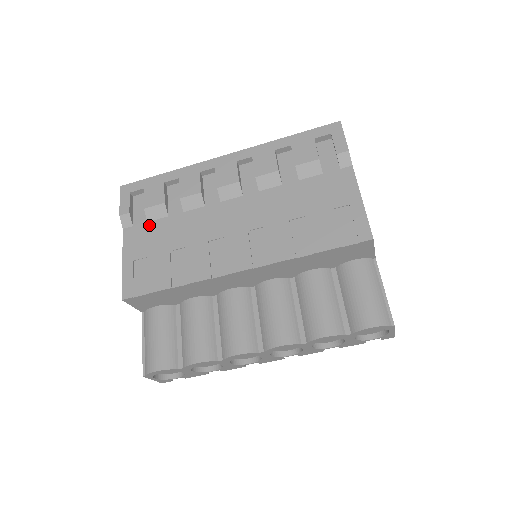
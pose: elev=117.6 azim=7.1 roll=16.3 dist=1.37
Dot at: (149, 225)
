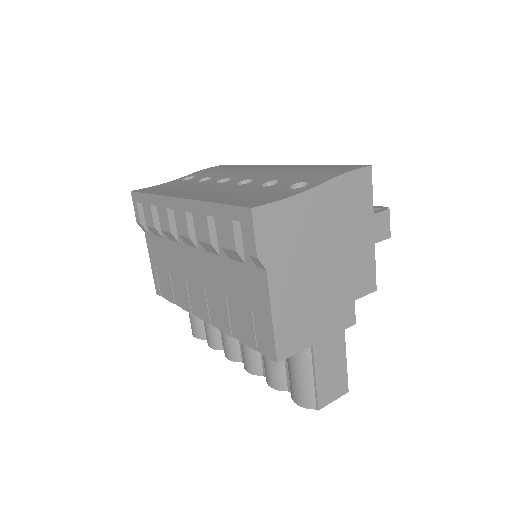
Dot at: (155, 239)
